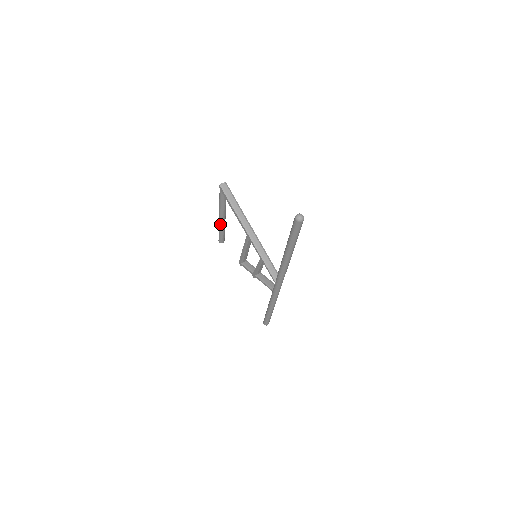
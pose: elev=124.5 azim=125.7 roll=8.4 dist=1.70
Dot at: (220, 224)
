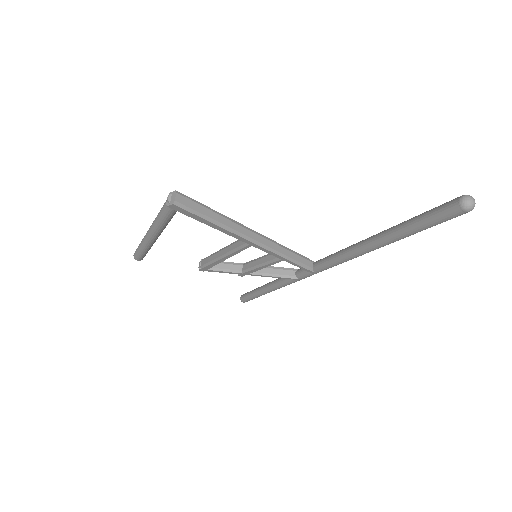
Dot at: (150, 245)
